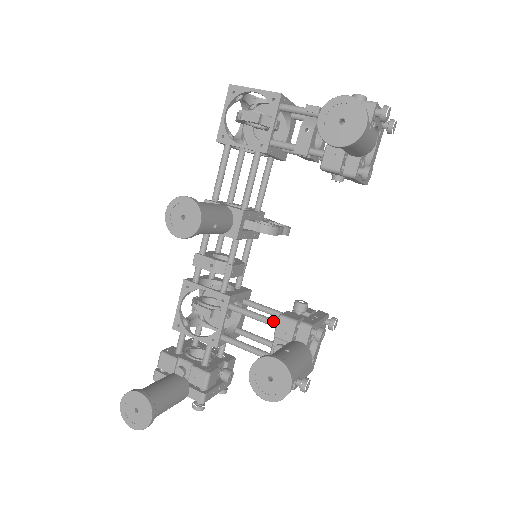
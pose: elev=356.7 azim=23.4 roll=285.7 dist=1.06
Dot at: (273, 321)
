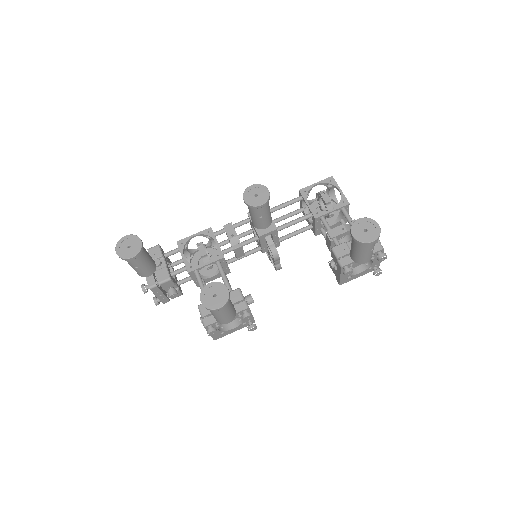
Dot at: (231, 289)
